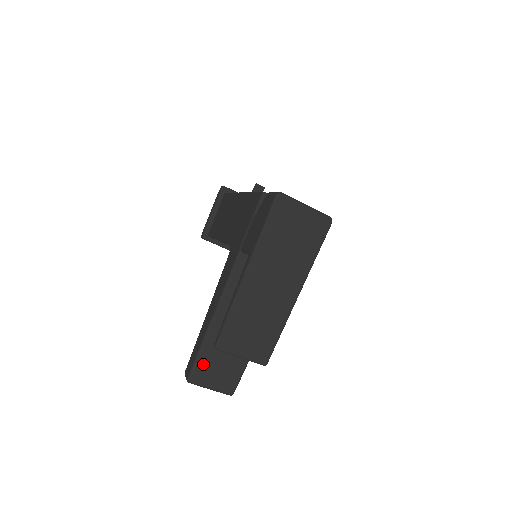
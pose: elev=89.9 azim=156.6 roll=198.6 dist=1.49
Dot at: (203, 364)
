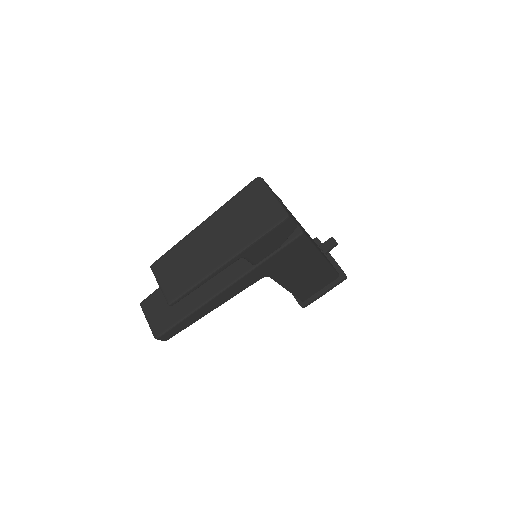
Dot at: (156, 297)
